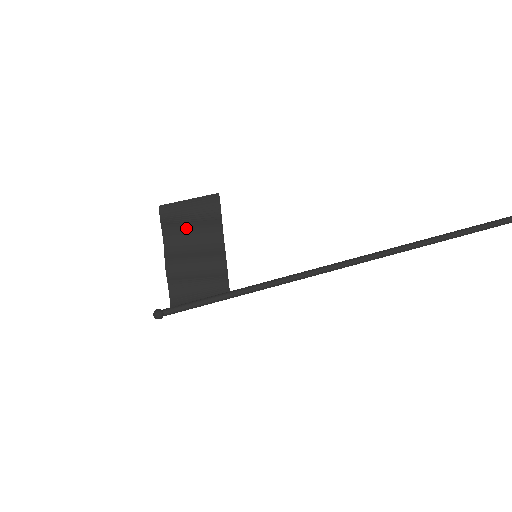
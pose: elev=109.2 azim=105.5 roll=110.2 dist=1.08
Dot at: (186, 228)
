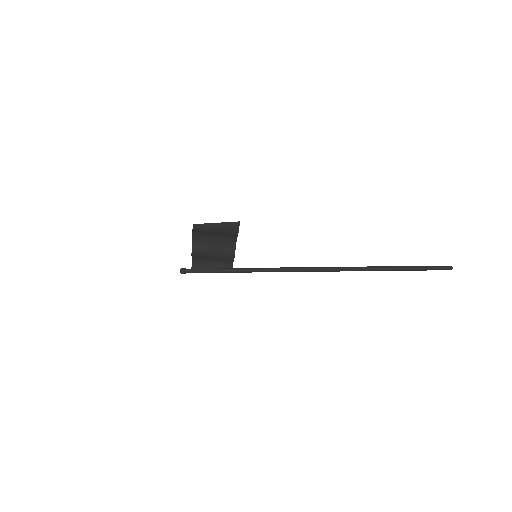
Dot at: (210, 234)
